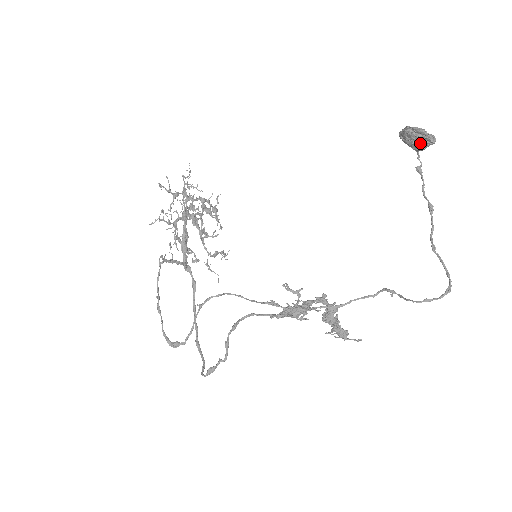
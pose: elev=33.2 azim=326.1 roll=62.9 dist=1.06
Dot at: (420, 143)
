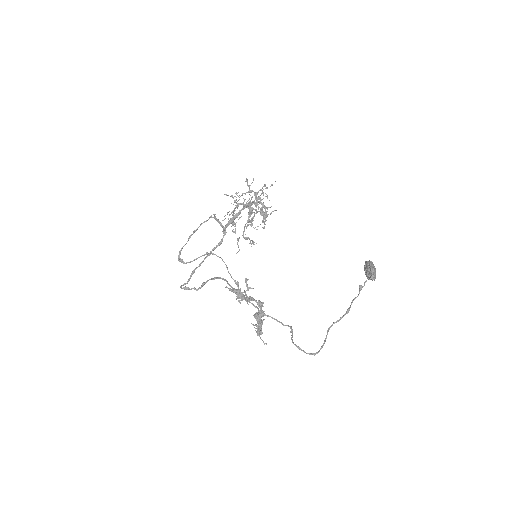
Dot at: (367, 274)
